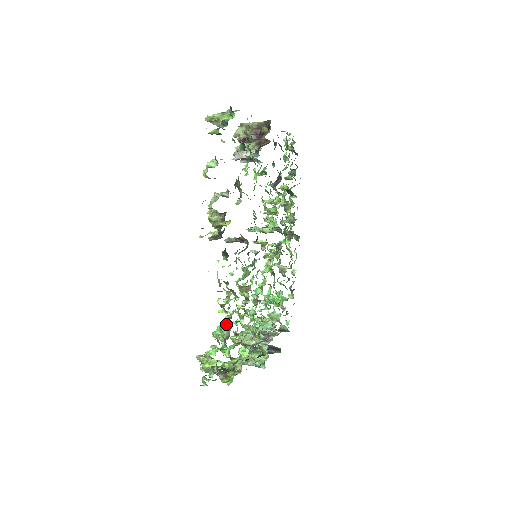
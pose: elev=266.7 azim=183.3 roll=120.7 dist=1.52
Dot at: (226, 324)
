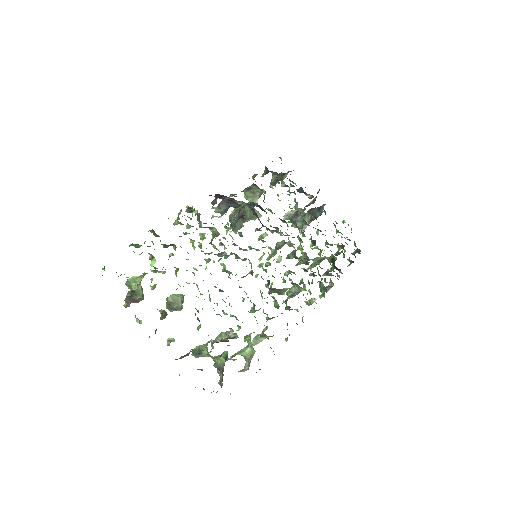
Dot at: occluded
